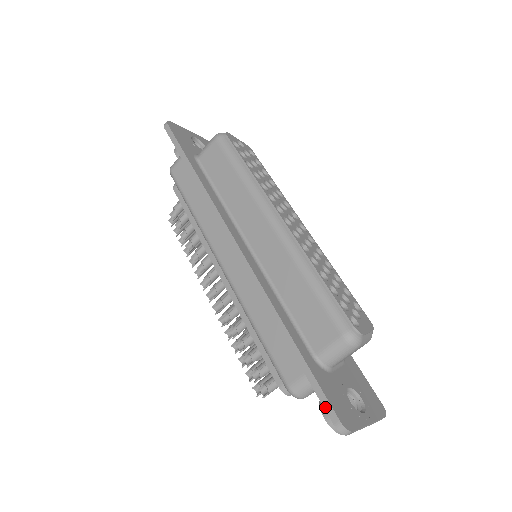
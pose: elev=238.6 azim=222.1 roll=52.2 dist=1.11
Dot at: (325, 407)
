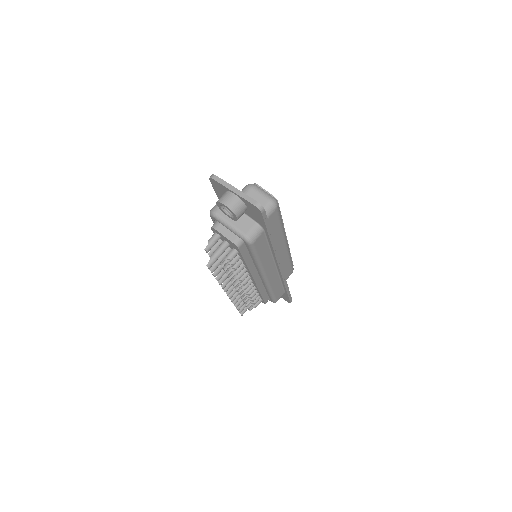
Dot at: (213, 185)
